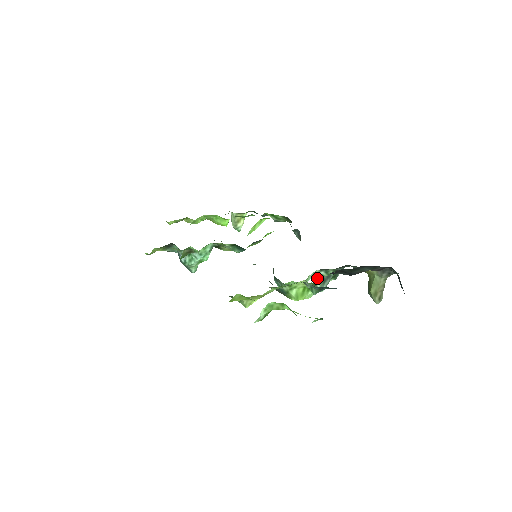
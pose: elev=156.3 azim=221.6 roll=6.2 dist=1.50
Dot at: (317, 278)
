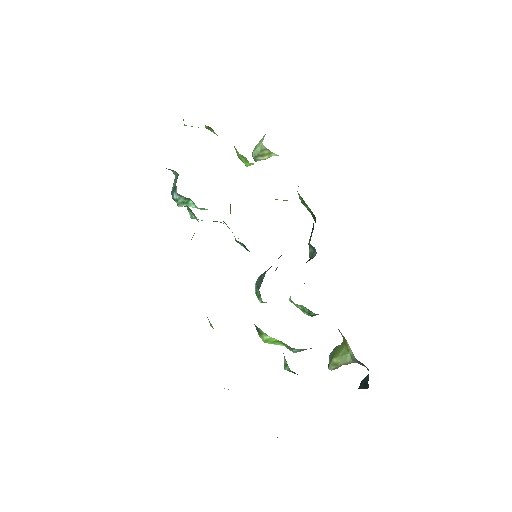
Dot at: occluded
